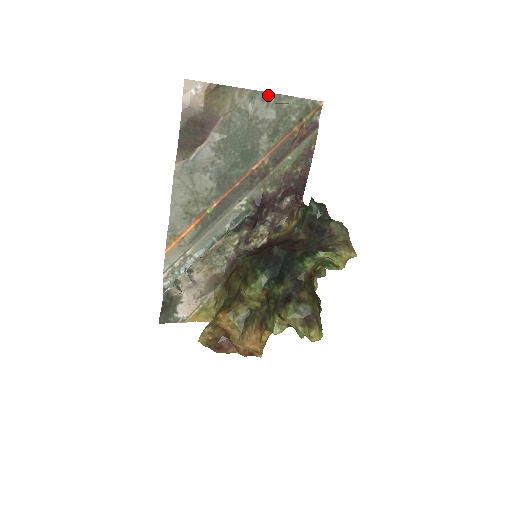
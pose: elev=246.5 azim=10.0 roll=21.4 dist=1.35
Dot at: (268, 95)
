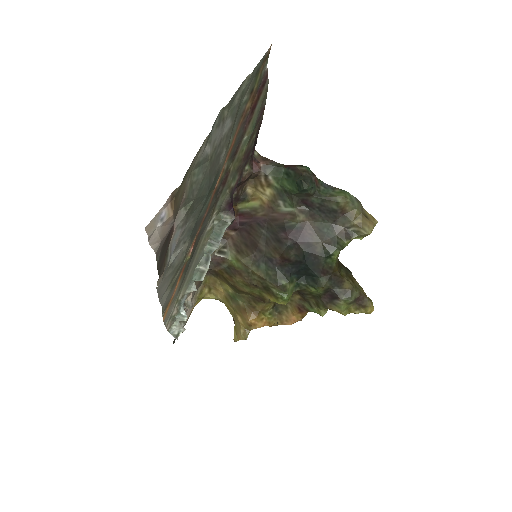
Dot at: (221, 112)
